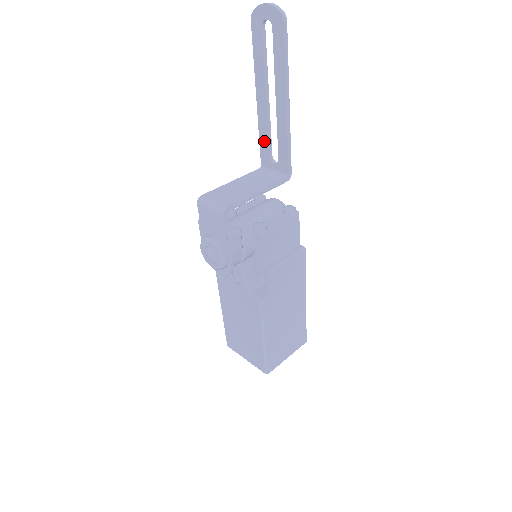
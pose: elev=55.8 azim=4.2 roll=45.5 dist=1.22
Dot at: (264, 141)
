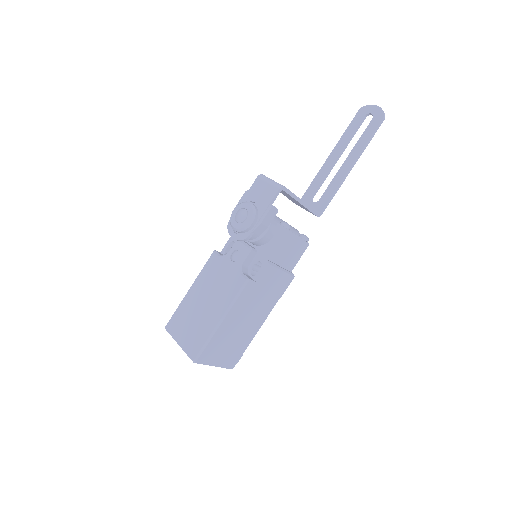
Dot at: (315, 184)
